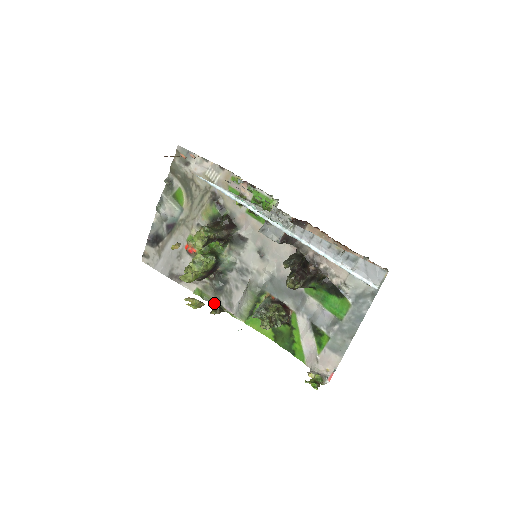
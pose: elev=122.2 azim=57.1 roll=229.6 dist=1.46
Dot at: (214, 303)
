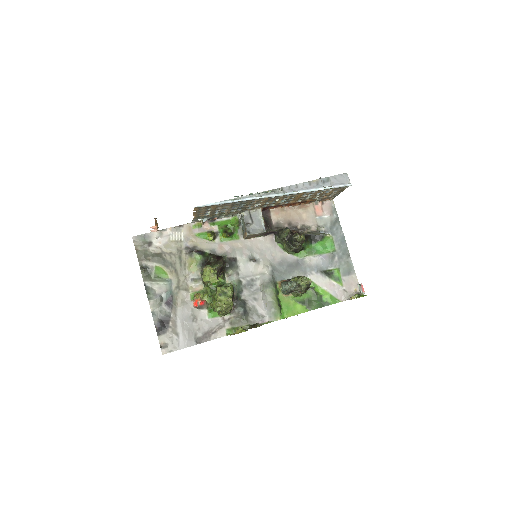
Dot at: (249, 327)
